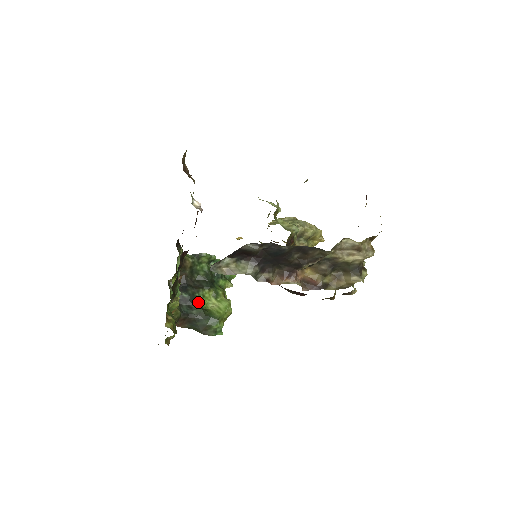
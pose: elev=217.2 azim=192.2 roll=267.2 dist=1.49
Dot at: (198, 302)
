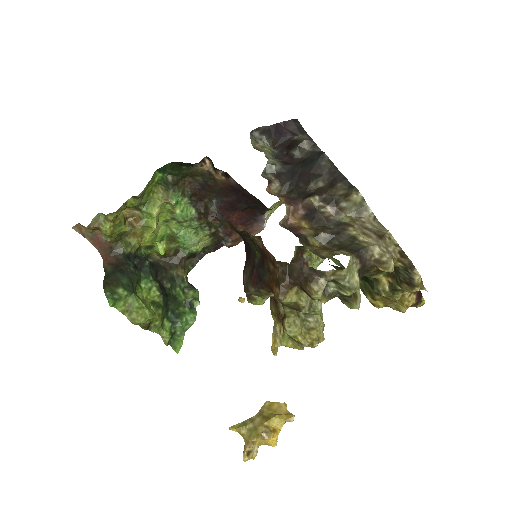
Dot at: (141, 282)
